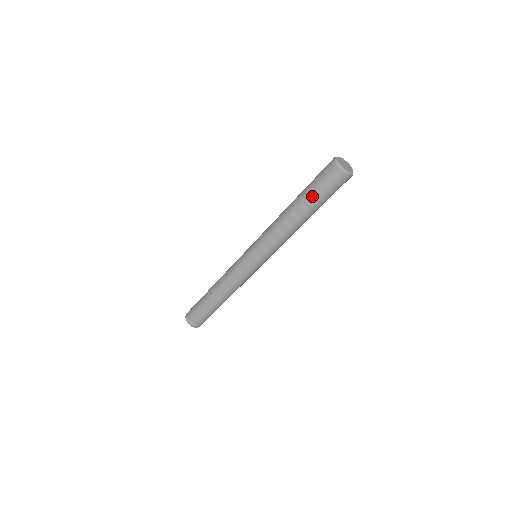
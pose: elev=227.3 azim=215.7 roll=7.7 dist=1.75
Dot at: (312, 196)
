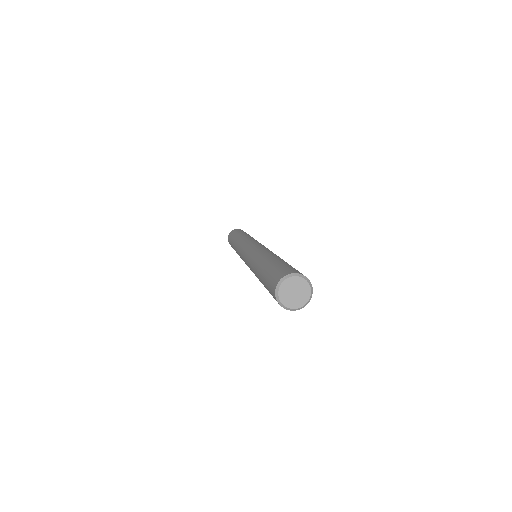
Dot at: occluded
